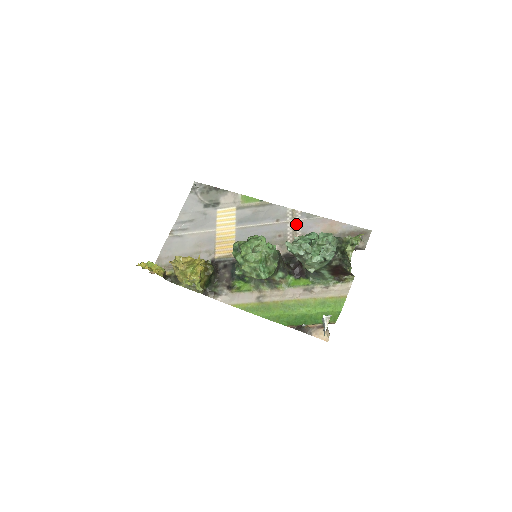
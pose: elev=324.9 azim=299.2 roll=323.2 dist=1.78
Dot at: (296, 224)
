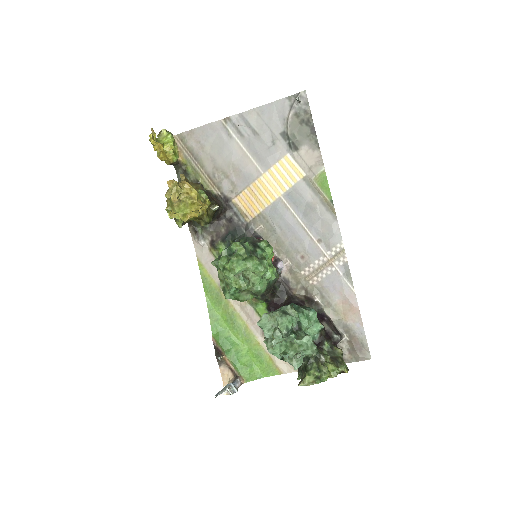
Dot at: (328, 267)
